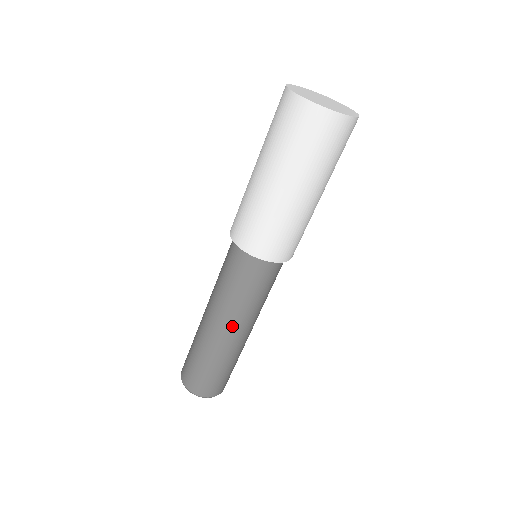
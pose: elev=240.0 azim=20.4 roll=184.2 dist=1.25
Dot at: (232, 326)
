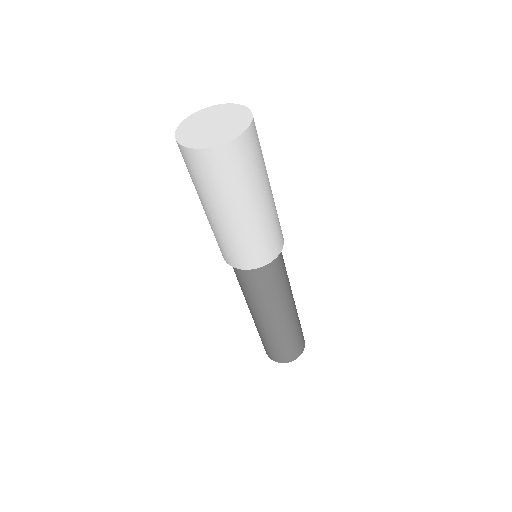
Dot at: (274, 314)
